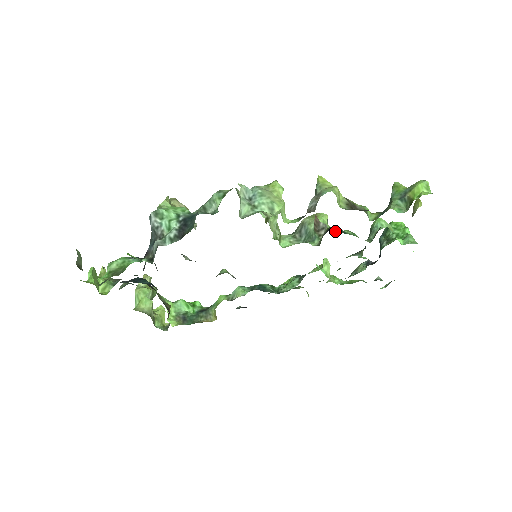
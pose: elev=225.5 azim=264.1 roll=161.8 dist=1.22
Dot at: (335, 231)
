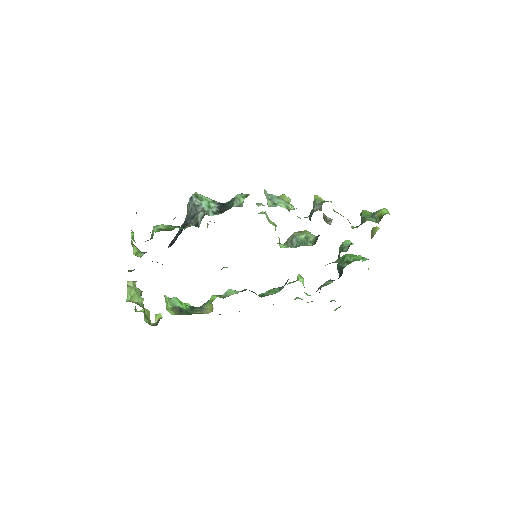
Dot at: occluded
